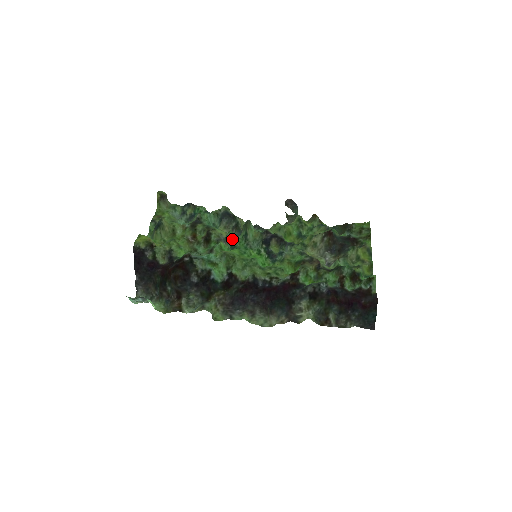
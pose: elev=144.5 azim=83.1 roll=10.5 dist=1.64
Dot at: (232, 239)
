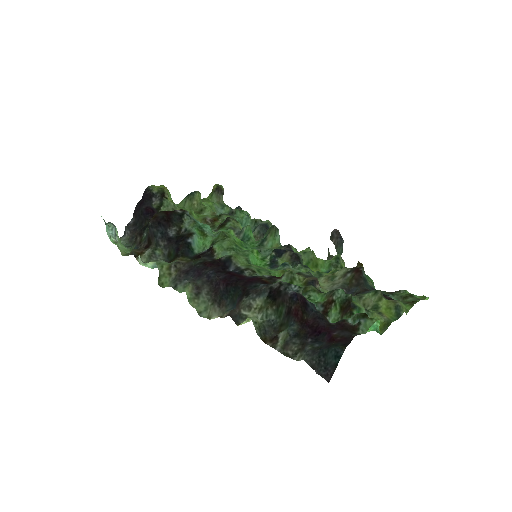
Dot at: (246, 234)
